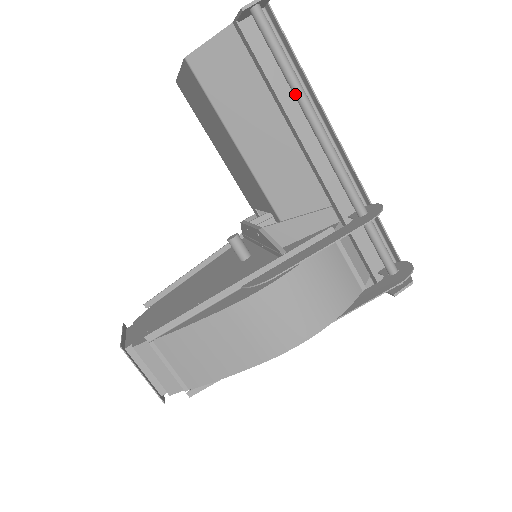
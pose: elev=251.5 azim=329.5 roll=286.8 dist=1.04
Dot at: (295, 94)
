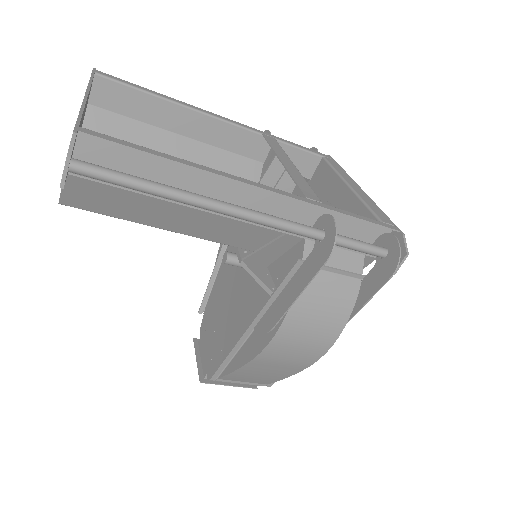
Dot at: (177, 201)
